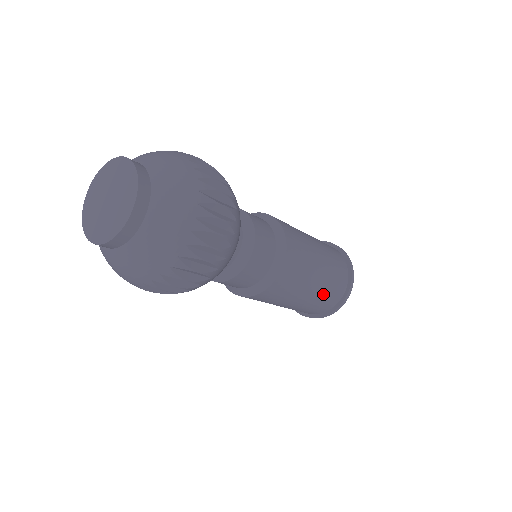
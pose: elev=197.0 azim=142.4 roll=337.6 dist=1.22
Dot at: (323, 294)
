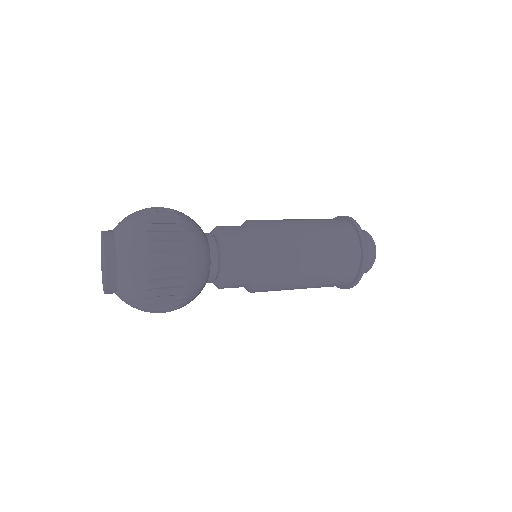
Dot at: occluded
